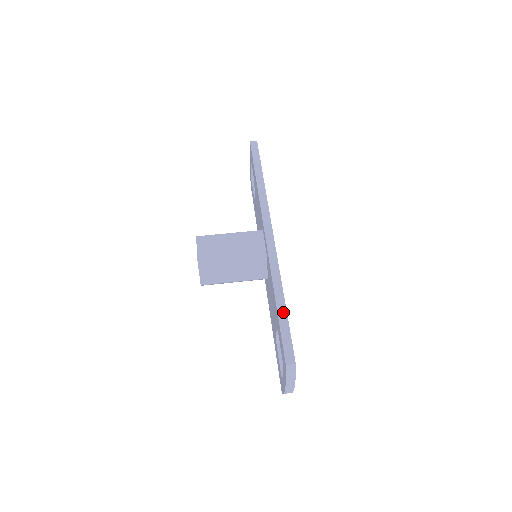
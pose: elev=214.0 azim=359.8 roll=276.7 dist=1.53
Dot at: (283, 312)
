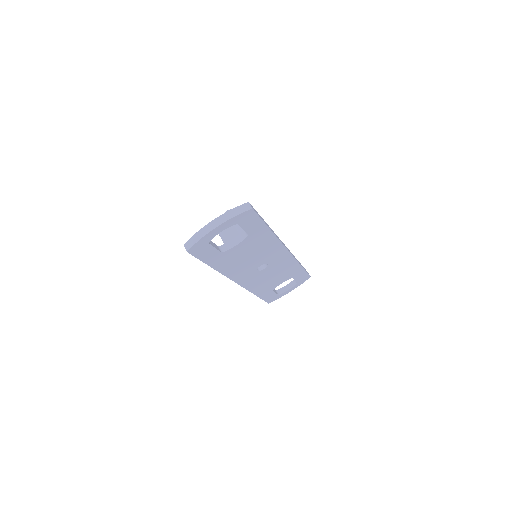
Dot at: occluded
